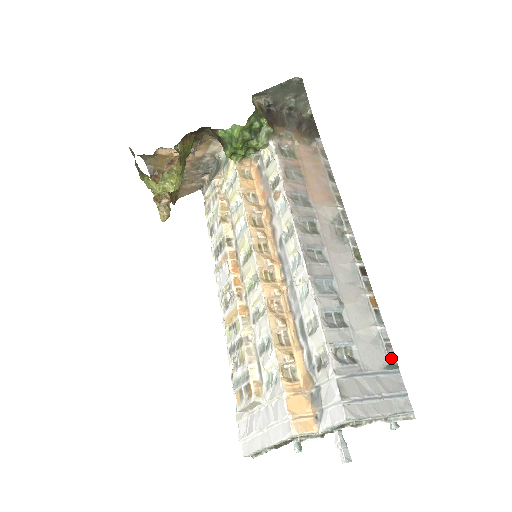
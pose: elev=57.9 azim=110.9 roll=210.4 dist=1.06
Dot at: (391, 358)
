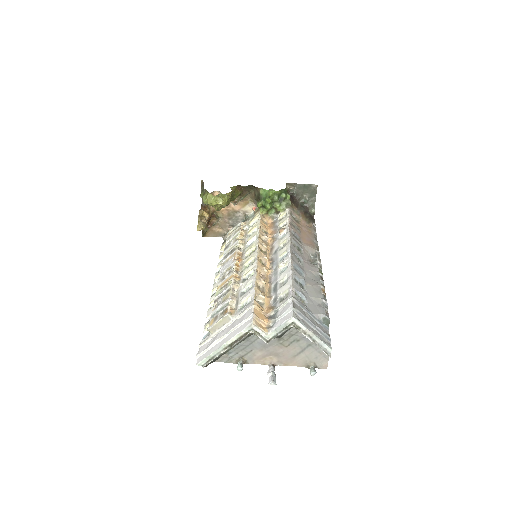
Dot at: (327, 316)
